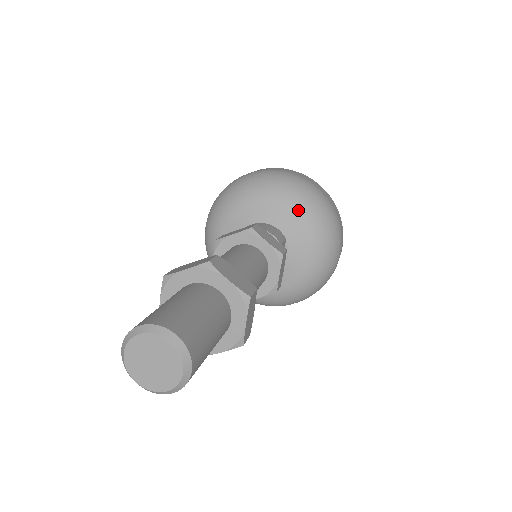
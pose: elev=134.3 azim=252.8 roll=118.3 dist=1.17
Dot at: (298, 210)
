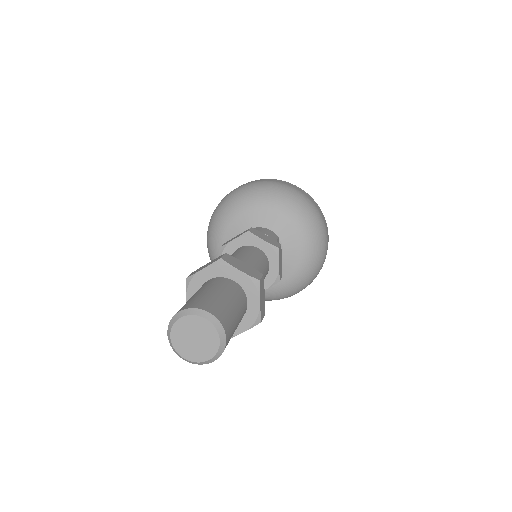
Dot at: (284, 211)
